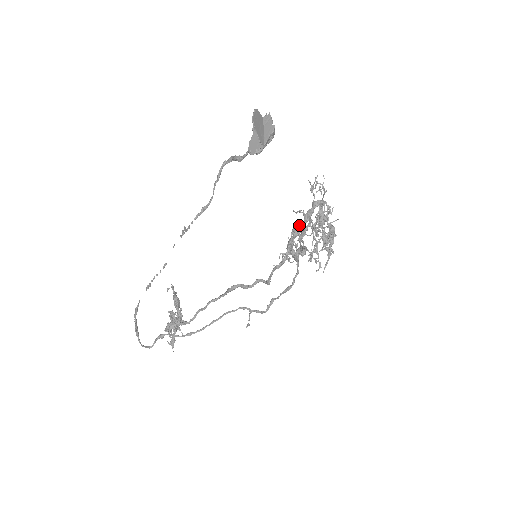
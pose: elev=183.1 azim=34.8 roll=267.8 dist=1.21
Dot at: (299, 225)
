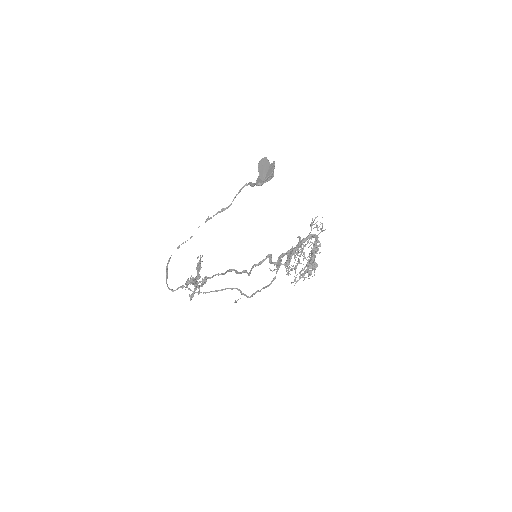
Dot at: (295, 247)
